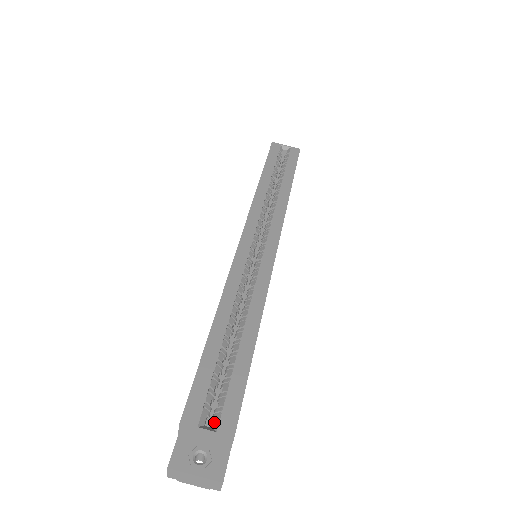
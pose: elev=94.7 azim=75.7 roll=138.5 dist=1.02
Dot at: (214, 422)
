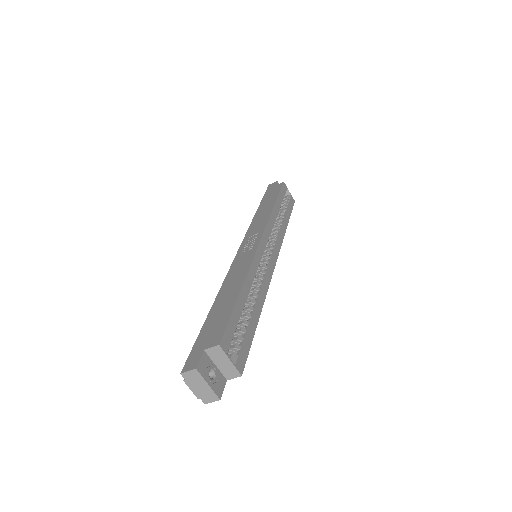
Dot at: (232, 357)
